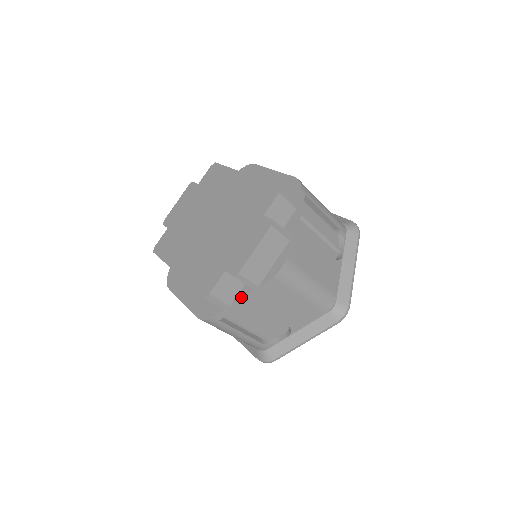
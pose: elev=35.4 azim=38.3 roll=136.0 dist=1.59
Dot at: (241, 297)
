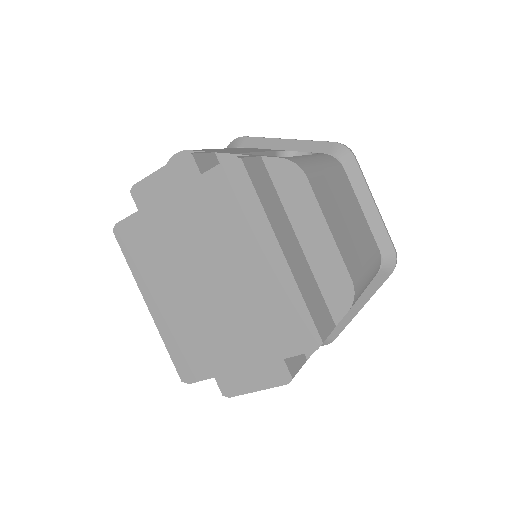
Dot at: occluded
